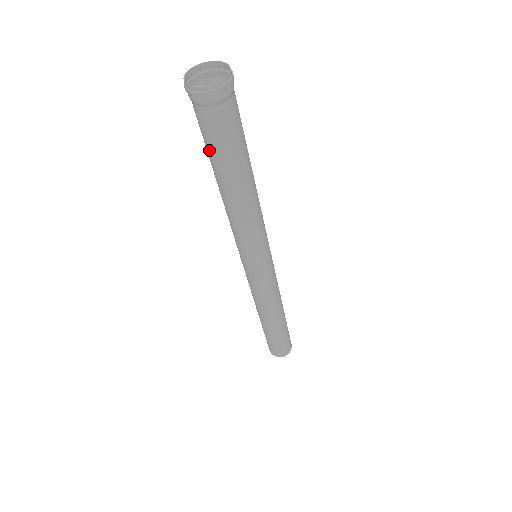
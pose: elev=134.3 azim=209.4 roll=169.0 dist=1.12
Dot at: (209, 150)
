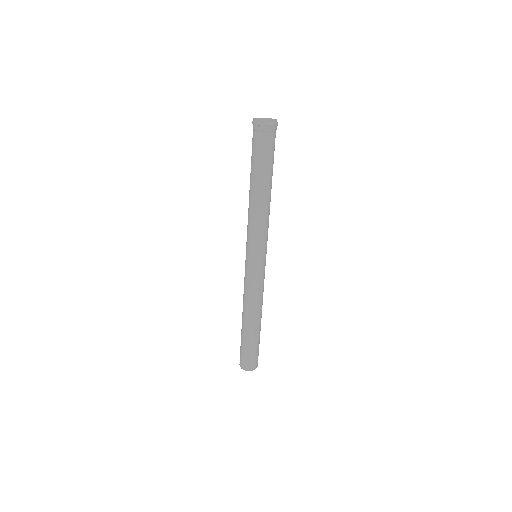
Dot at: (264, 162)
